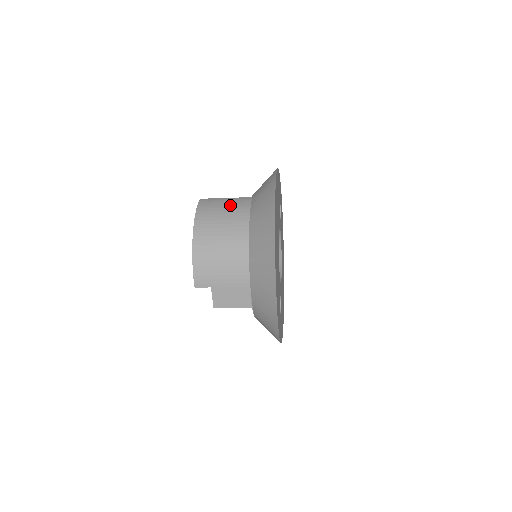
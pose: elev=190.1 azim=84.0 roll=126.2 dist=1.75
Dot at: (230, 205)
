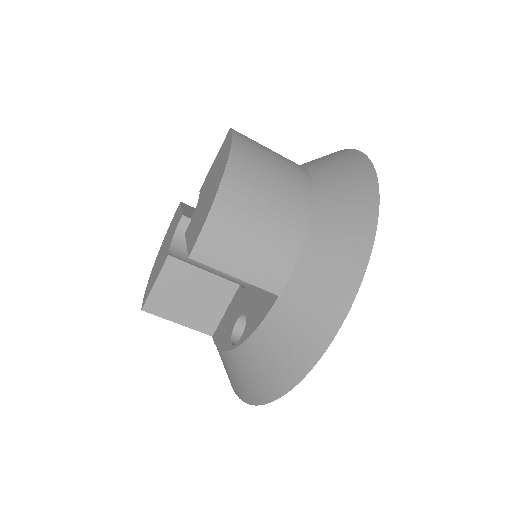
Dot at: (282, 159)
